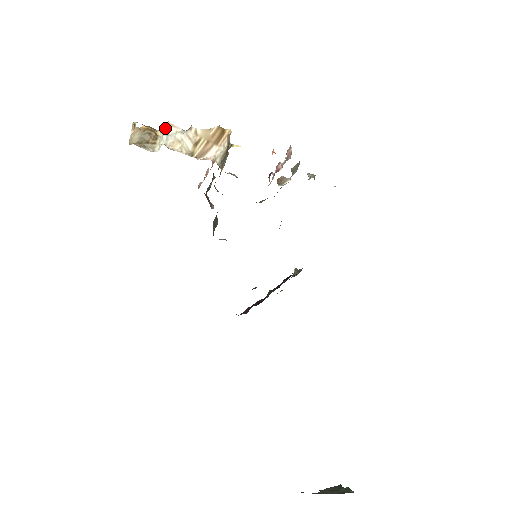
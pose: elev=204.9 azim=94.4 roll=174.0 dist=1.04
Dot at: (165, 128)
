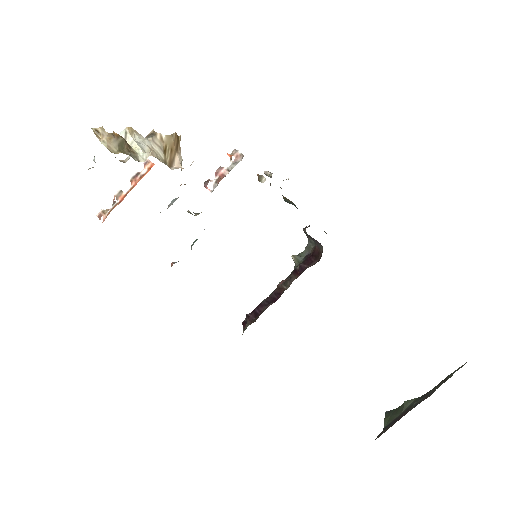
Dot at: (131, 134)
